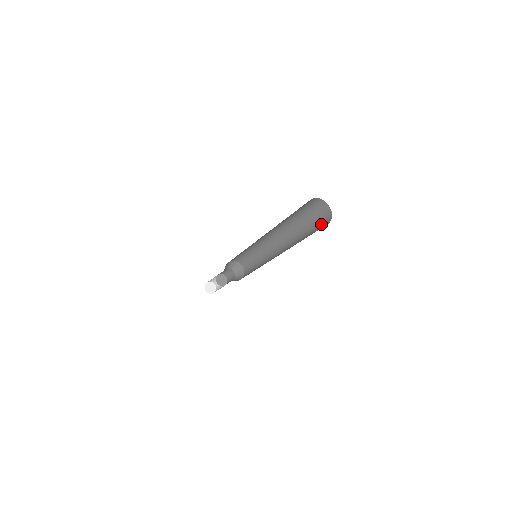
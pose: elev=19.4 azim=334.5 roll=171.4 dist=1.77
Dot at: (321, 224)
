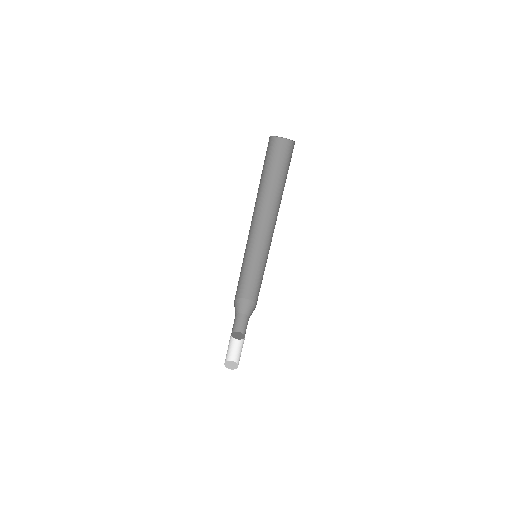
Dot at: (290, 157)
